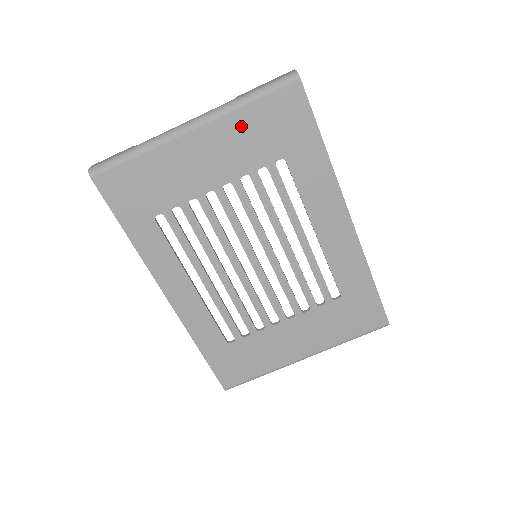
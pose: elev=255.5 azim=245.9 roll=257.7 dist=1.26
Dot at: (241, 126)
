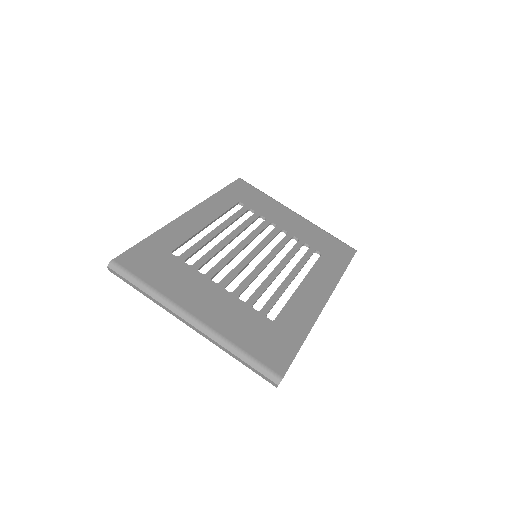
Dot at: (316, 232)
